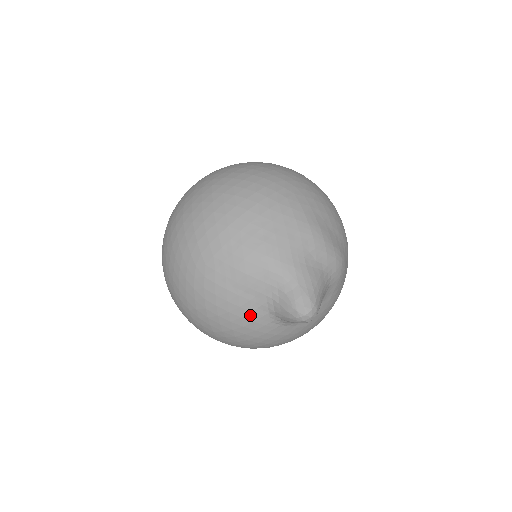
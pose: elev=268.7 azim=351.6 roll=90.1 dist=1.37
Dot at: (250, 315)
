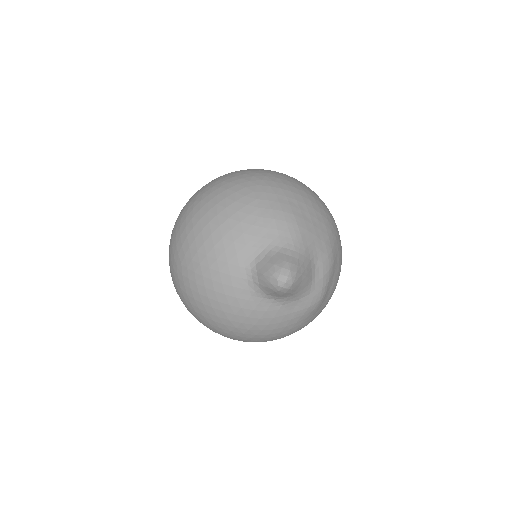
Dot at: (242, 246)
